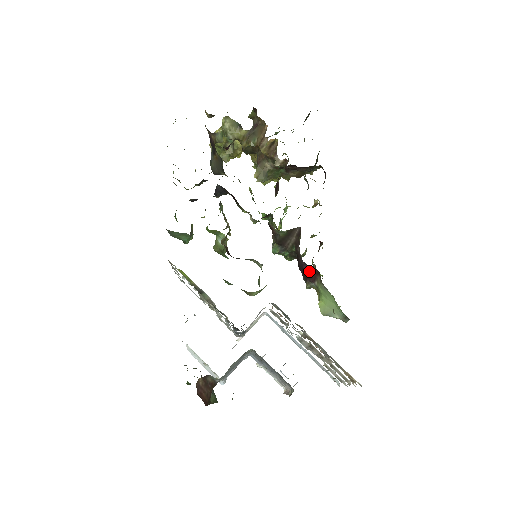
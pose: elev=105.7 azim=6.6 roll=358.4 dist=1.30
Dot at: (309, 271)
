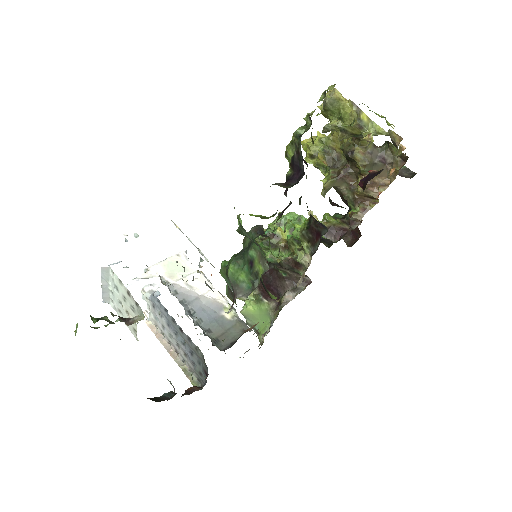
Dot at: (272, 292)
